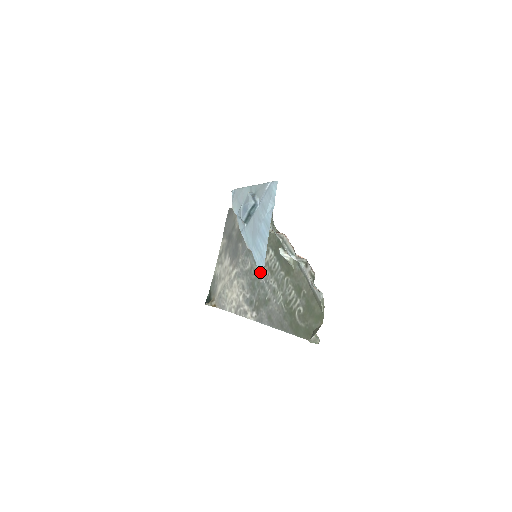
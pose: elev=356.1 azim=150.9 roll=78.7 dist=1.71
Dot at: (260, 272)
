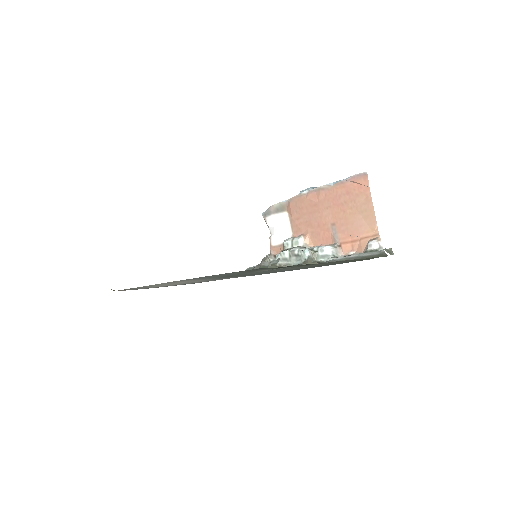
Dot at: (359, 173)
